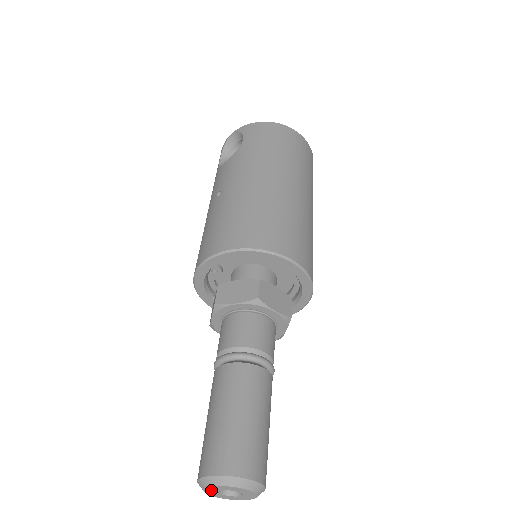
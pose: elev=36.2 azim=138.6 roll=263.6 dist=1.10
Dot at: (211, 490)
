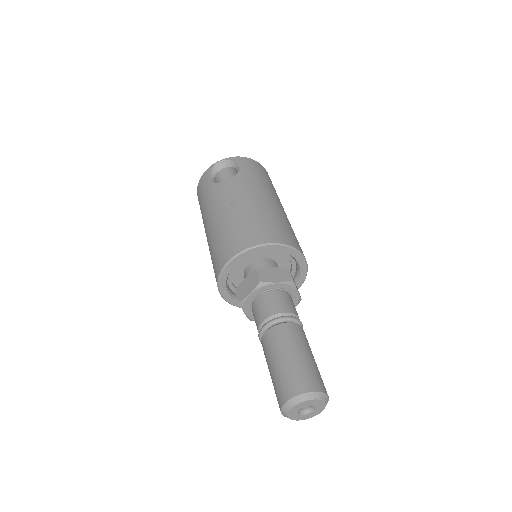
Dot at: (297, 407)
